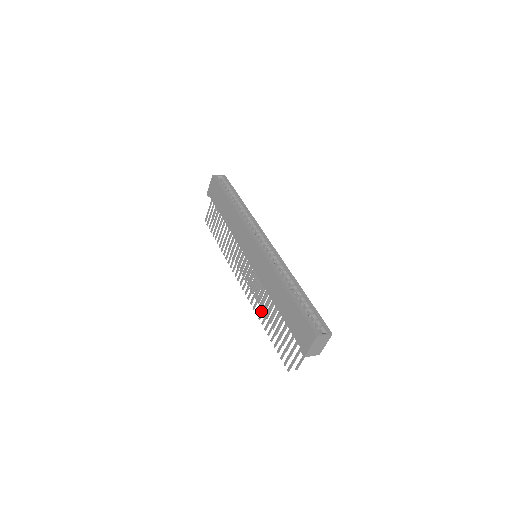
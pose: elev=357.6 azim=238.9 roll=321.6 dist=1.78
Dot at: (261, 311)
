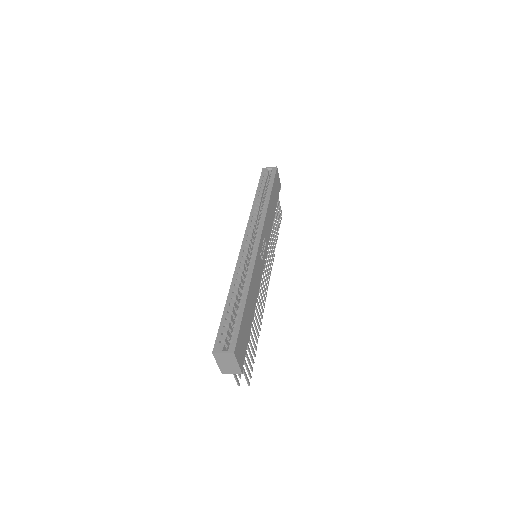
Dot at: occluded
